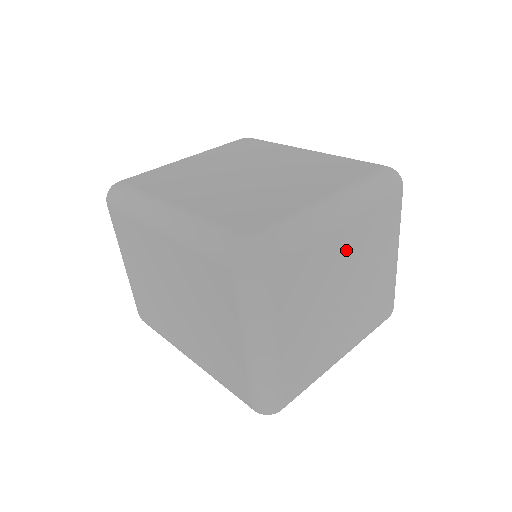
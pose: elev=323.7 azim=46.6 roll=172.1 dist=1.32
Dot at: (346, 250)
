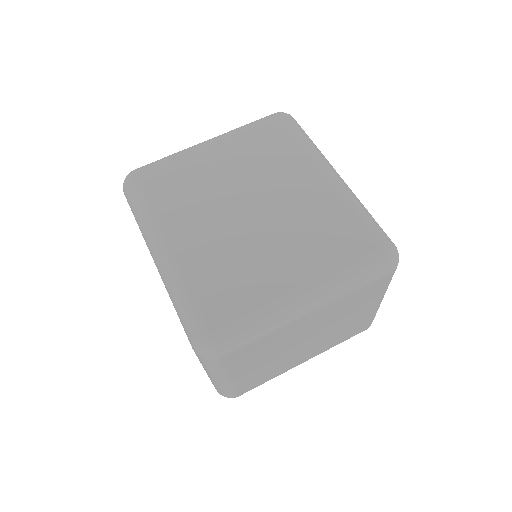
Dot at: (312, 323)
